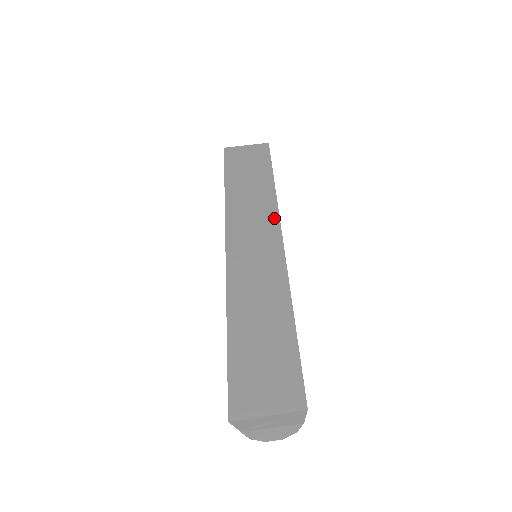
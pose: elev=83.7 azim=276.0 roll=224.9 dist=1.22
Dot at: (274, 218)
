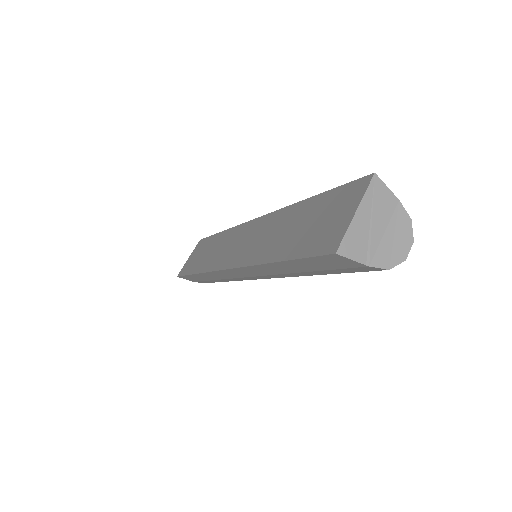
Dot at: (238, 229)
